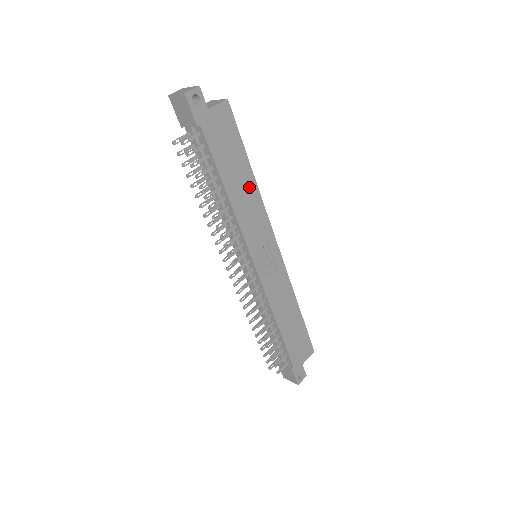
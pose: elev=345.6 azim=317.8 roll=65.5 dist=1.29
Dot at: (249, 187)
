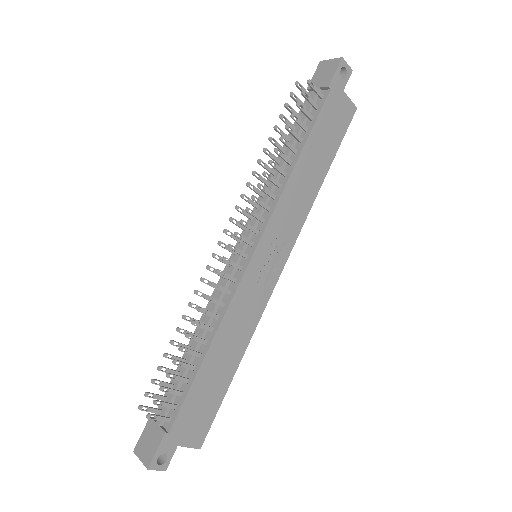
Dot at: (313, 184)
